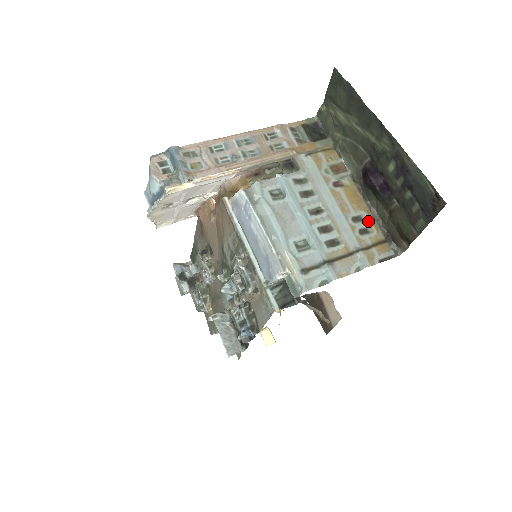
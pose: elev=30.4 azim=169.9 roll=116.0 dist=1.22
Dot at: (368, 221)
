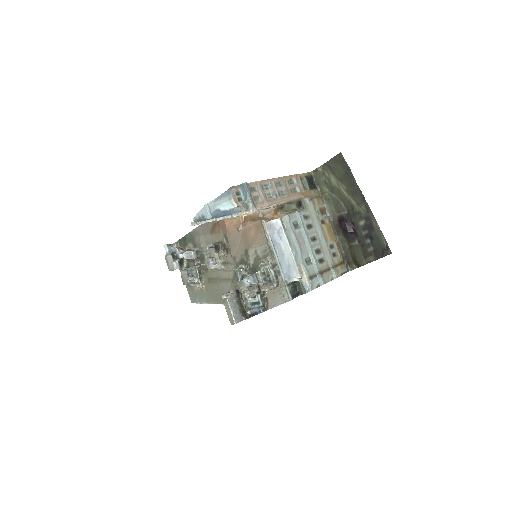
Dot at: (336, 248)
